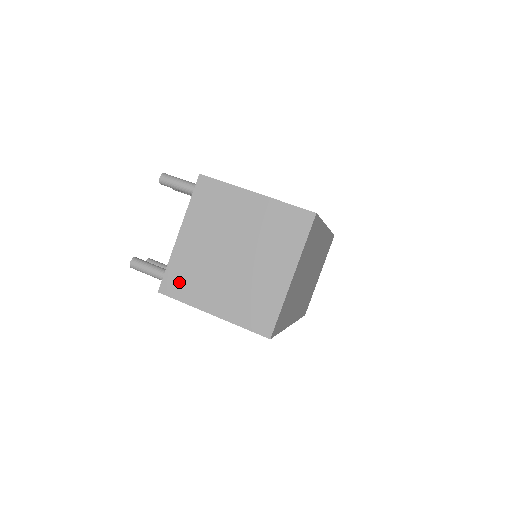
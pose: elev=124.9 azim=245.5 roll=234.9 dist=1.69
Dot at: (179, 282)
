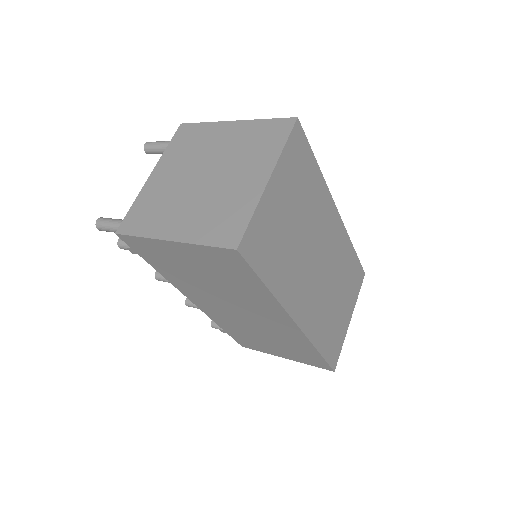
Dot at: (140, 218)
